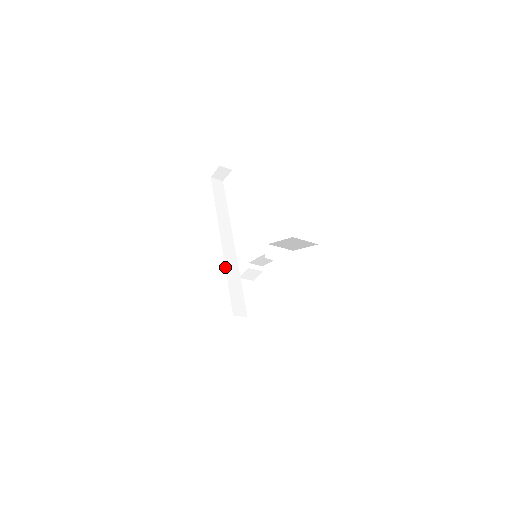
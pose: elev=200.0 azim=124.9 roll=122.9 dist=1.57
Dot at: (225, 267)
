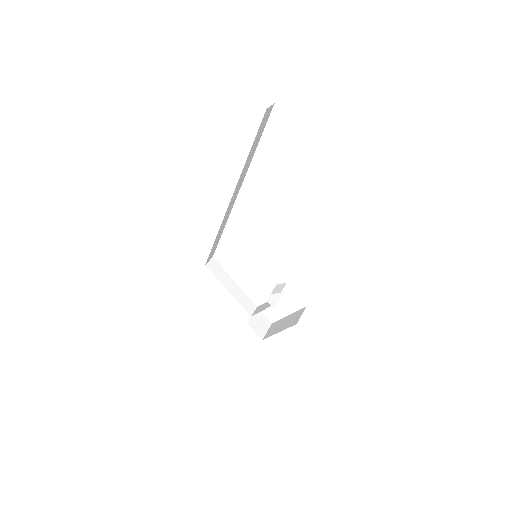
Dot at: (220, 228)
